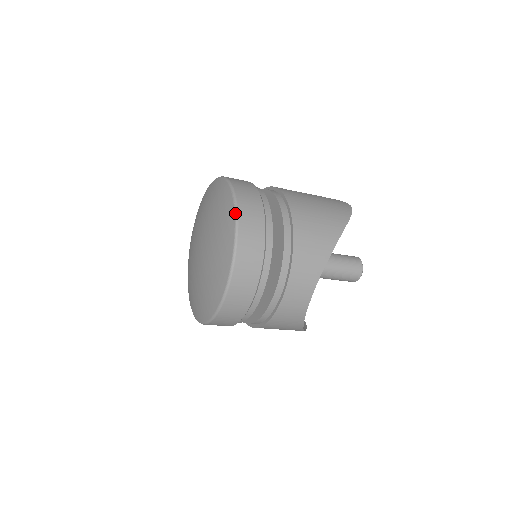
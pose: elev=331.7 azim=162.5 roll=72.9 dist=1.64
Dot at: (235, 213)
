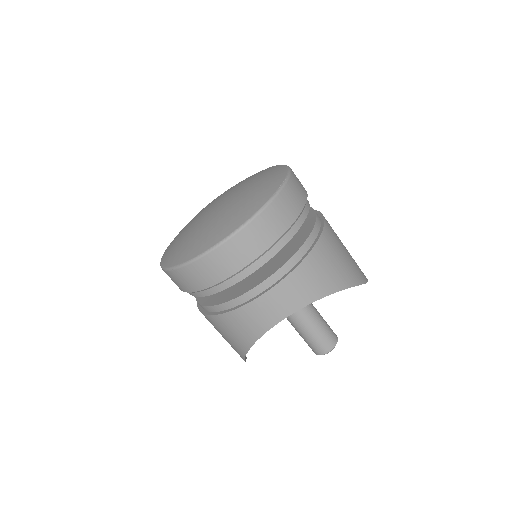
Dot at: (280, 187)
